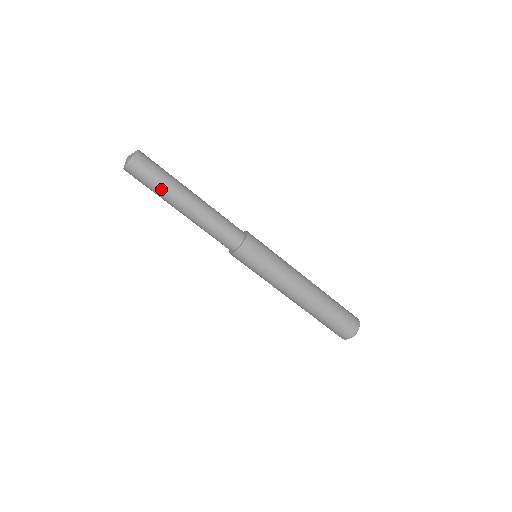
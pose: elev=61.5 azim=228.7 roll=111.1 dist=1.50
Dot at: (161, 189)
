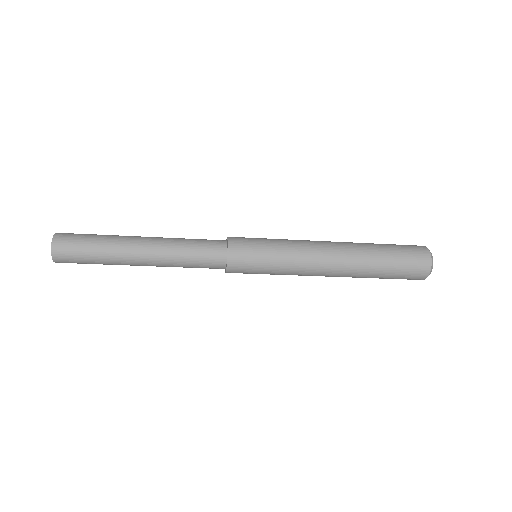
Dot at: (104, 261)
